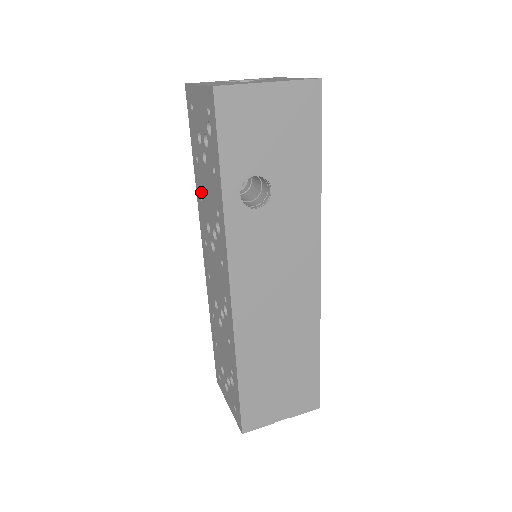
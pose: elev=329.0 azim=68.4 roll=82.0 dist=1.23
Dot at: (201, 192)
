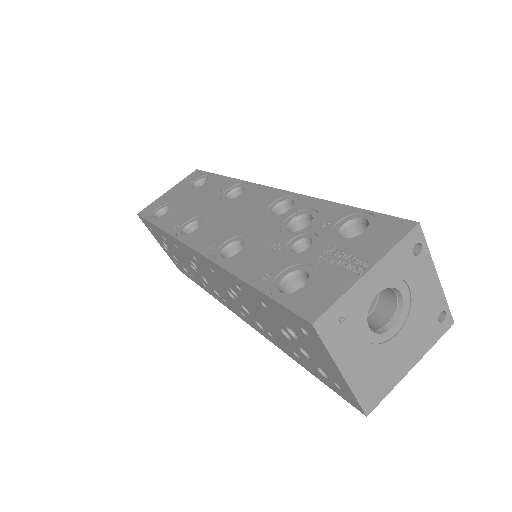
Dot at: (244, 294)
